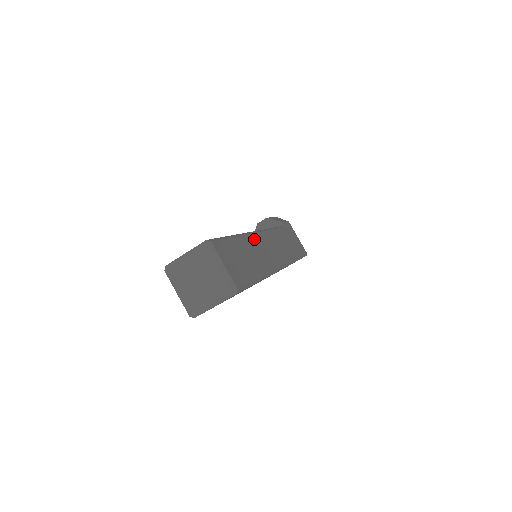
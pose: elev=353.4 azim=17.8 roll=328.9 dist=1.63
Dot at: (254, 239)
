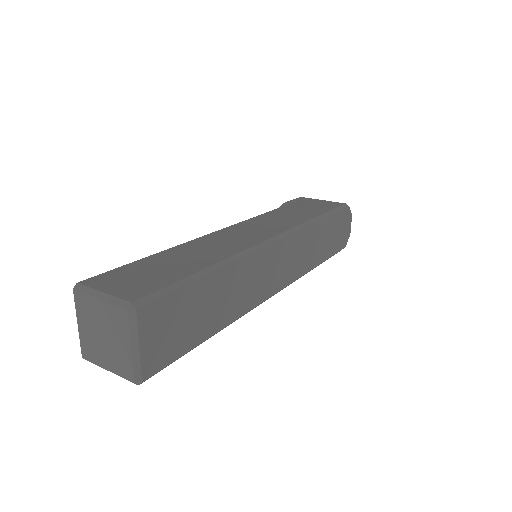
Dot at: (203, 240)
